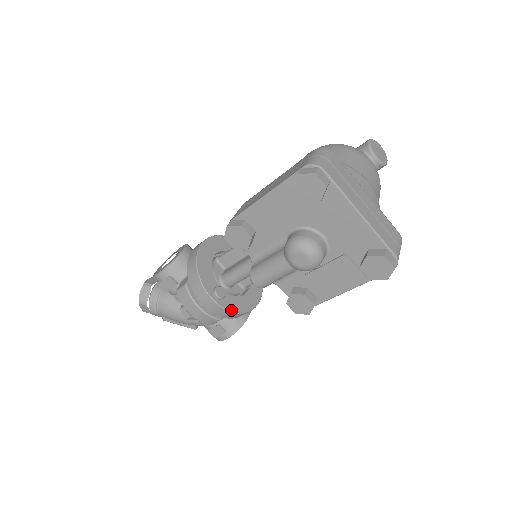
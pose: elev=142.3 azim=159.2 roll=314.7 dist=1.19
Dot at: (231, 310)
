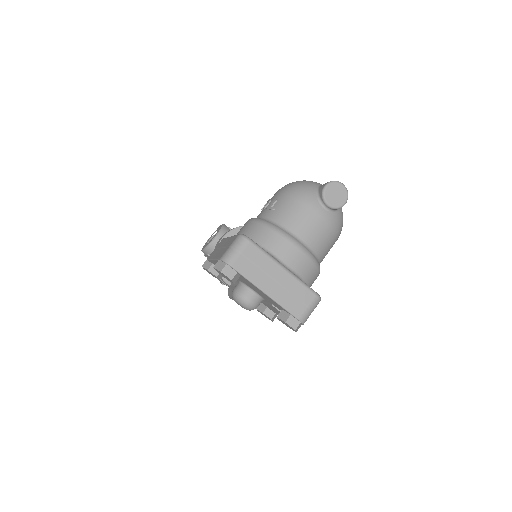
Dot at: occluded
